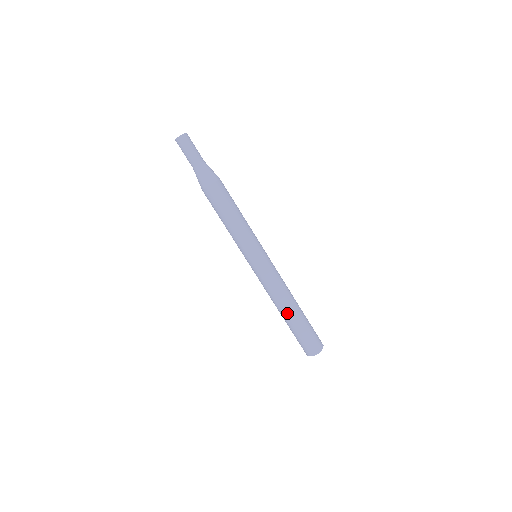
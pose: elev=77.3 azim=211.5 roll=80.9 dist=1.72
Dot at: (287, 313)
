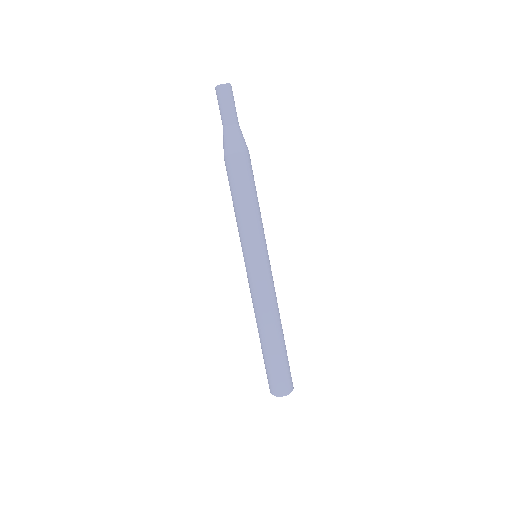
Dot at: (264, 335)
